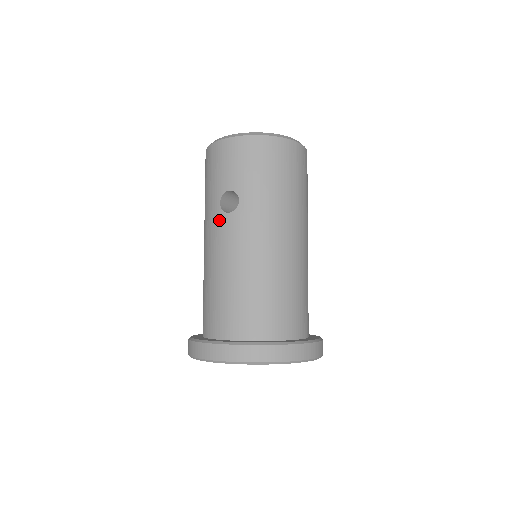
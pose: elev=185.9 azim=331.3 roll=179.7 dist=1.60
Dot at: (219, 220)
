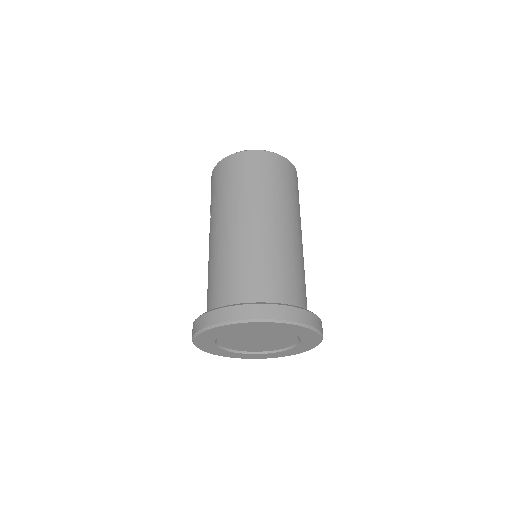
Dot at: occluded
